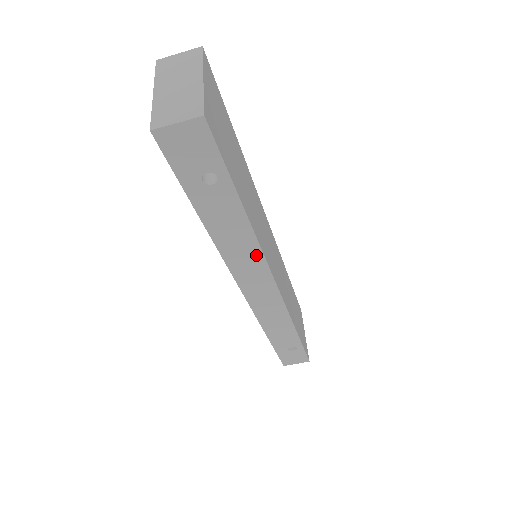
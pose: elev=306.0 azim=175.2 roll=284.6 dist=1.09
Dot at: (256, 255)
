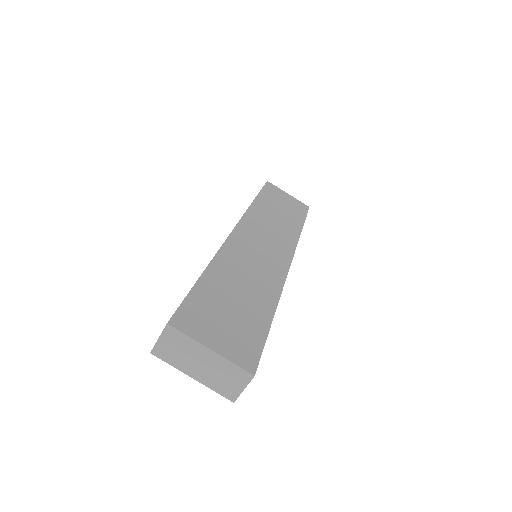
Dot at: occluded
